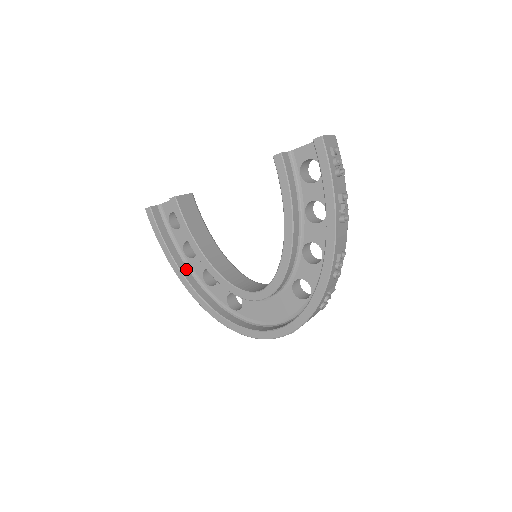
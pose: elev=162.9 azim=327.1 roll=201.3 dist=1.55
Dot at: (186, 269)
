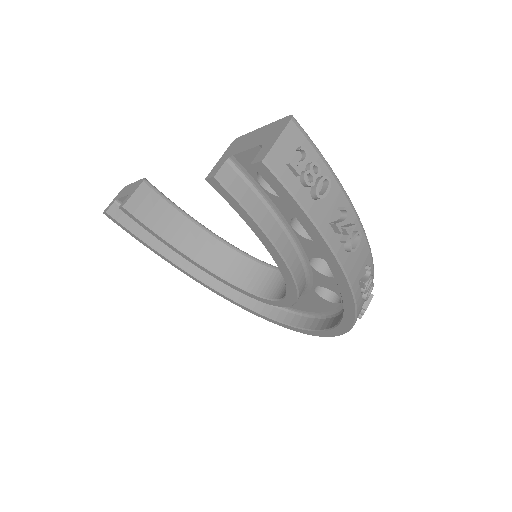
Dot at: (187, 261)
